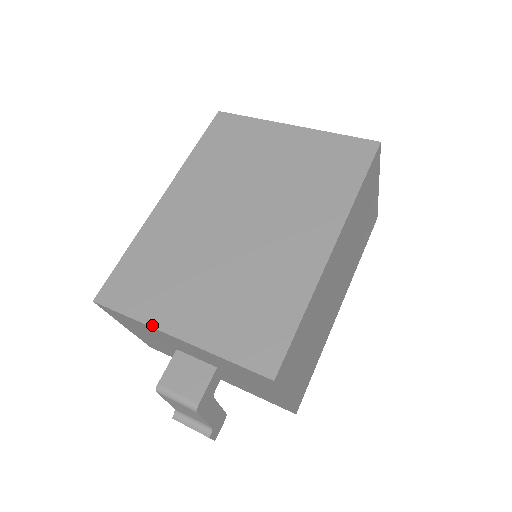
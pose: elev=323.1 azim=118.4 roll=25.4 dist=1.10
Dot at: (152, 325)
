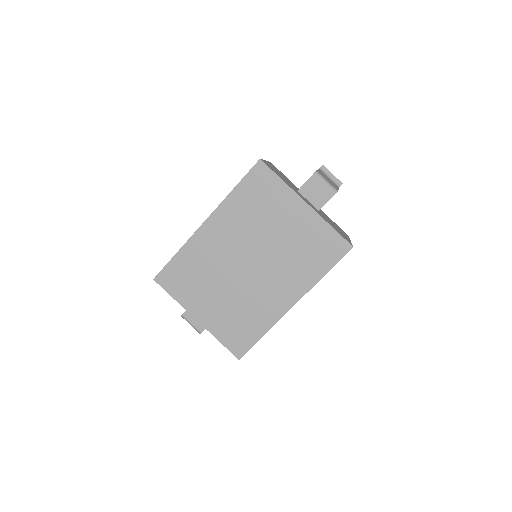
Dot at: (185, 308)
